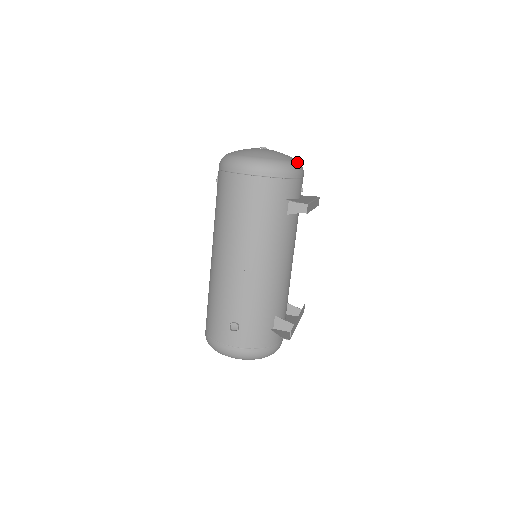
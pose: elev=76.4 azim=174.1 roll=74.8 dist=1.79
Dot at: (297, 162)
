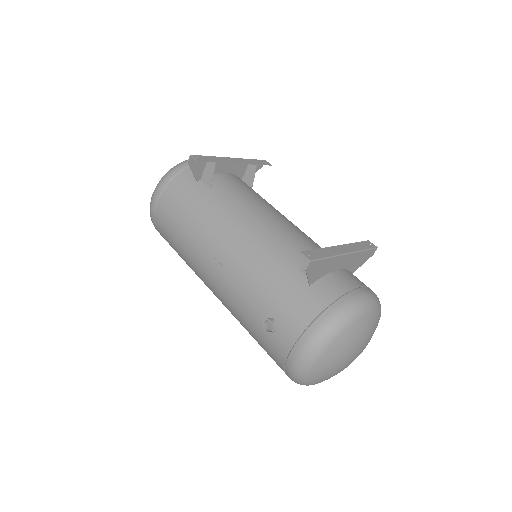
Dot at: occluded
